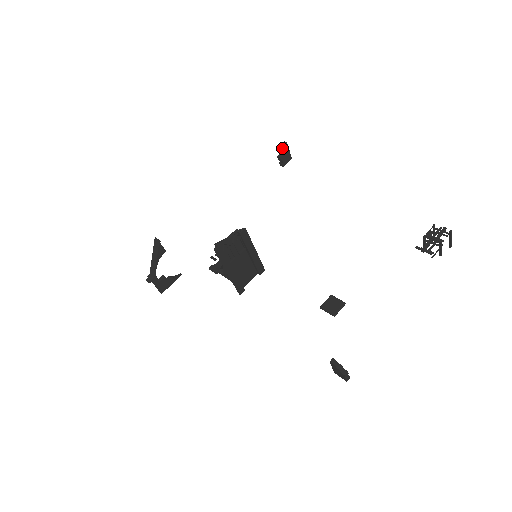
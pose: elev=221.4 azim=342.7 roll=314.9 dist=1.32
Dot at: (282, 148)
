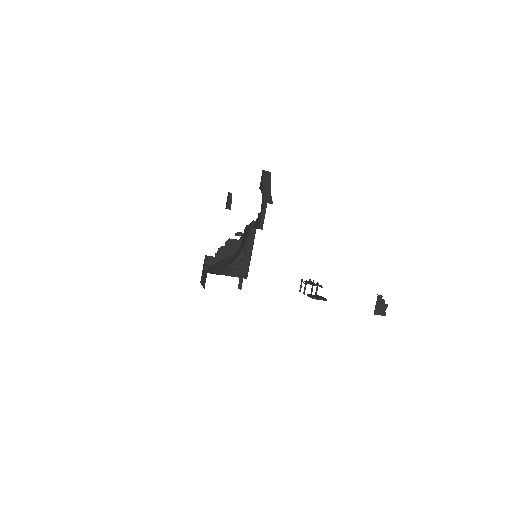
Dot at: (230, 195)
